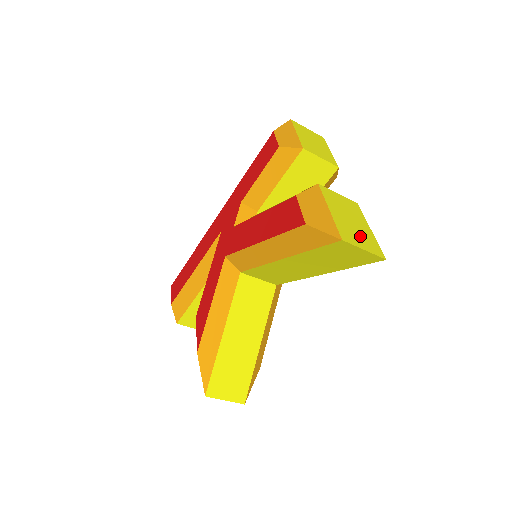
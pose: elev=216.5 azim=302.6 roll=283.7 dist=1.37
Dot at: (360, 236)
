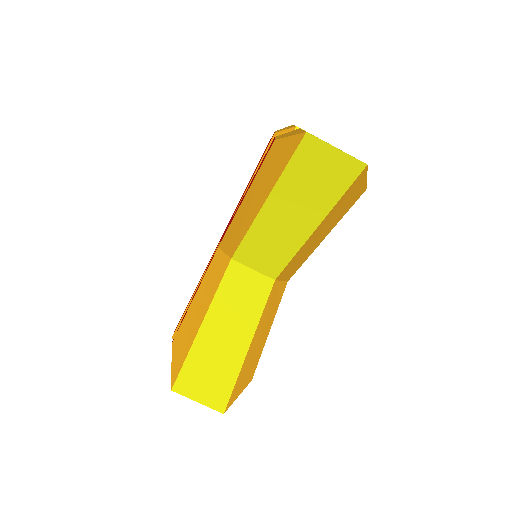
Dot at: occluded
